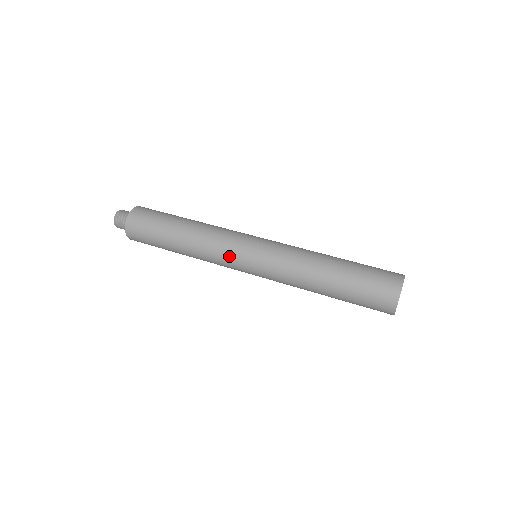
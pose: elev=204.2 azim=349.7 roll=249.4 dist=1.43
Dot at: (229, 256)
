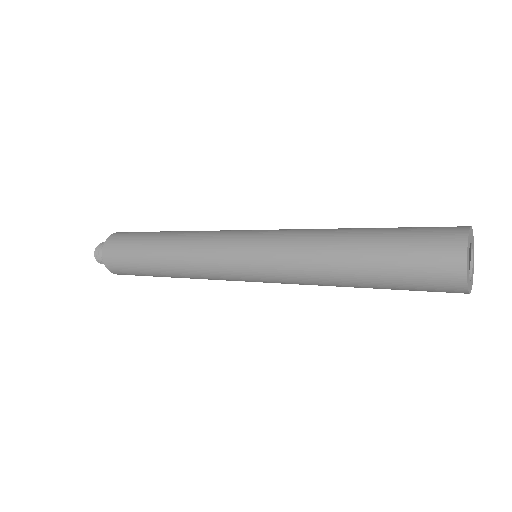
Dot at: (227, 280)
